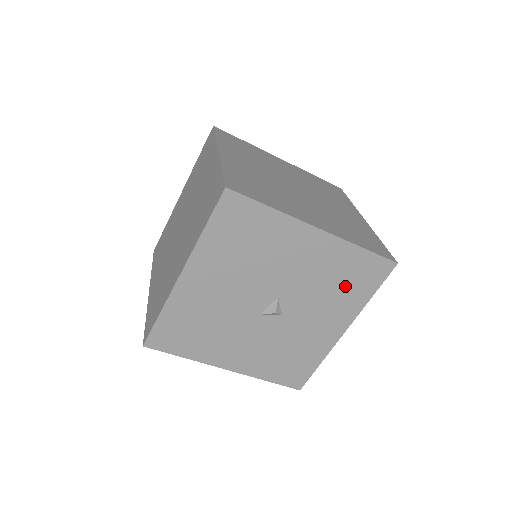
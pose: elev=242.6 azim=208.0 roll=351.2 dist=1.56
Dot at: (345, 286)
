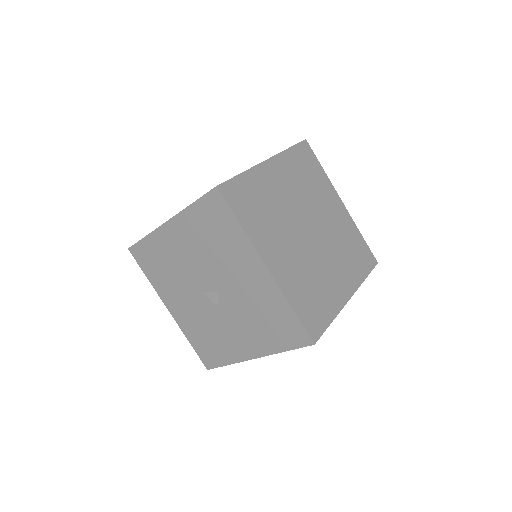
Dot at: (268, 326)
